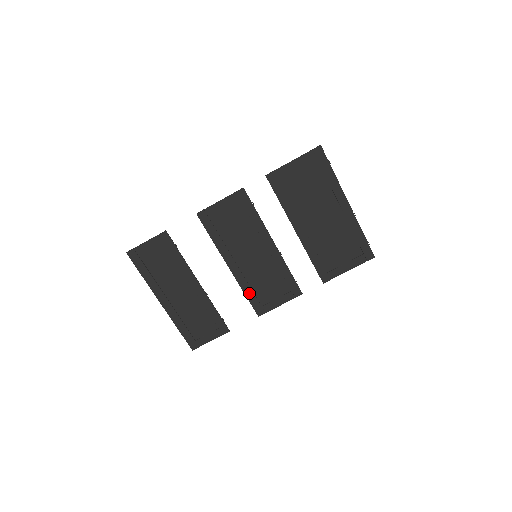
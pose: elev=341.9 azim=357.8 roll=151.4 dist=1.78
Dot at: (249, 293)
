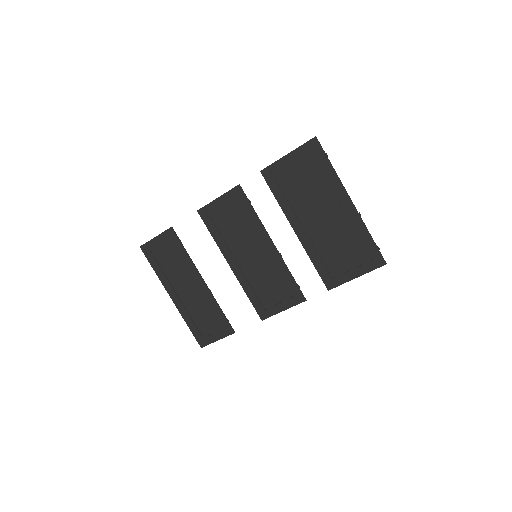
Dot at: (251, 295)
